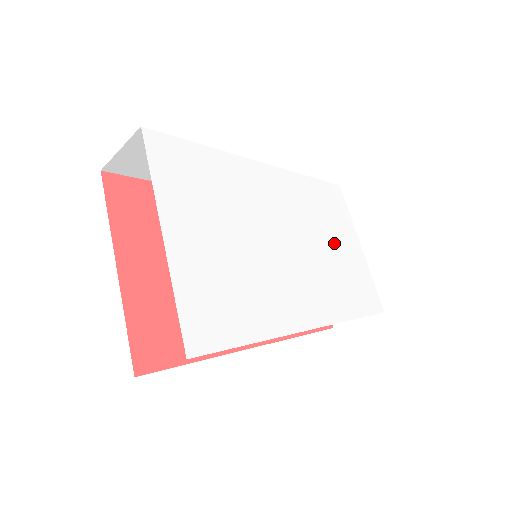
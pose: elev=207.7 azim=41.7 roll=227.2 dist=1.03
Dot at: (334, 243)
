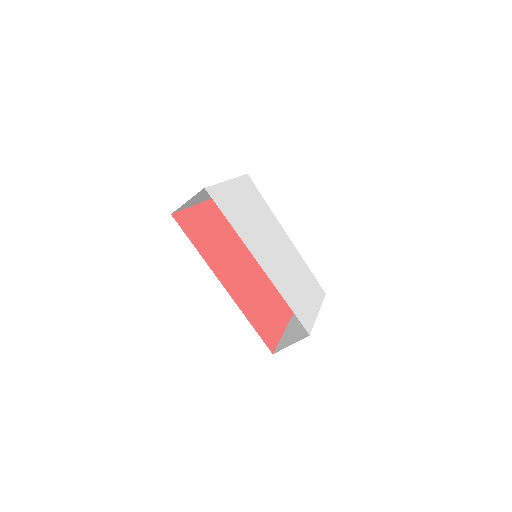
Dot at: (301, 287)
